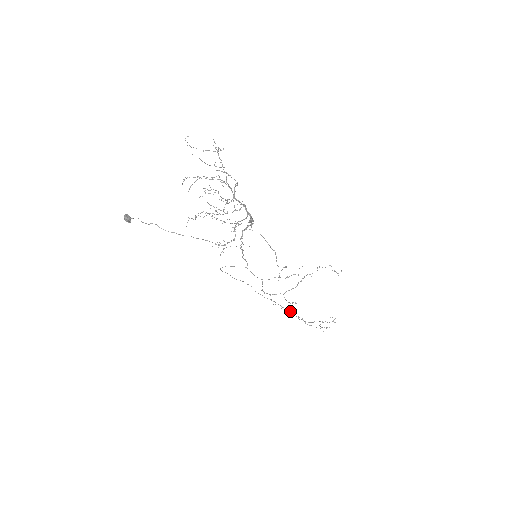
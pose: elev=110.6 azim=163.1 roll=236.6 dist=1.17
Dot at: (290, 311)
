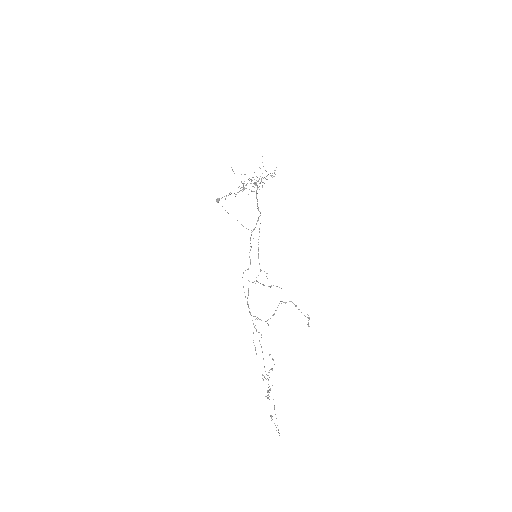
Dot at: (269, 392)
